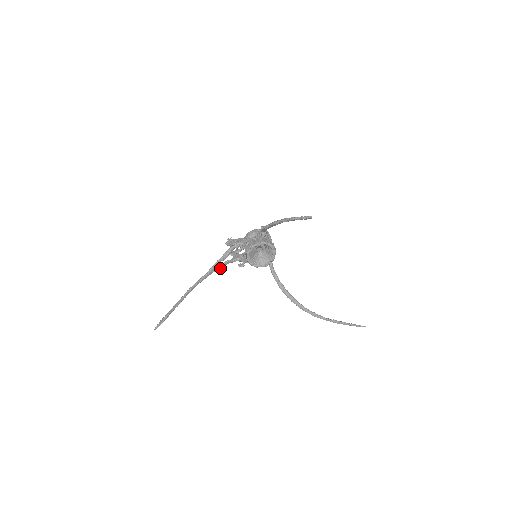
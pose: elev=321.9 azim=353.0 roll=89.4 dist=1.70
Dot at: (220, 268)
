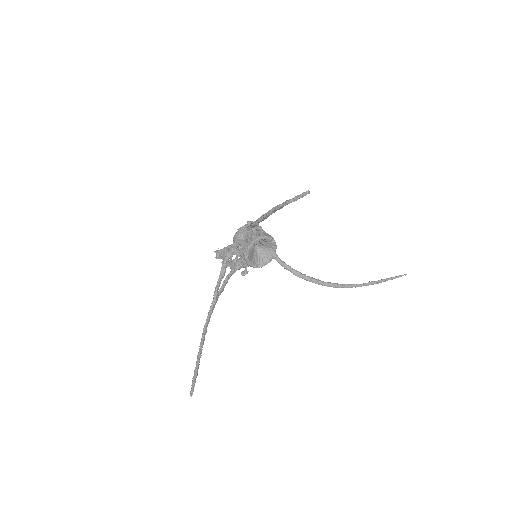
Dot at: occluded
